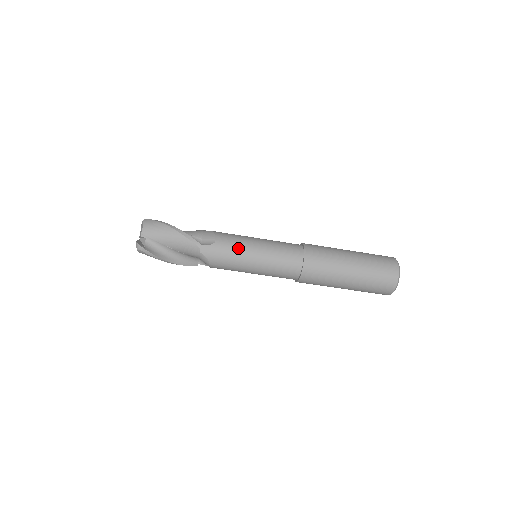
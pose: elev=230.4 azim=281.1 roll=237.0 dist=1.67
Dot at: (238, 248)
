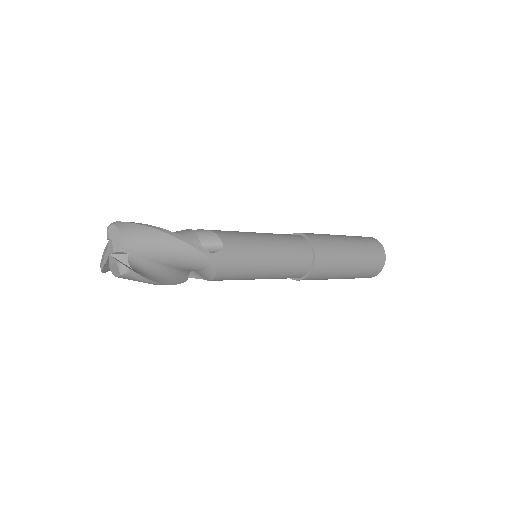
Dot at: (250, 250)
